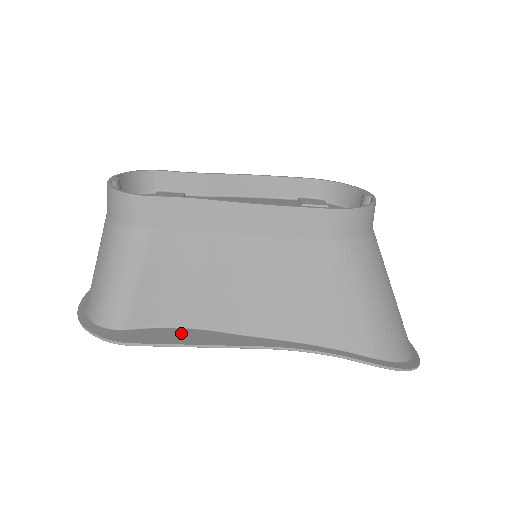
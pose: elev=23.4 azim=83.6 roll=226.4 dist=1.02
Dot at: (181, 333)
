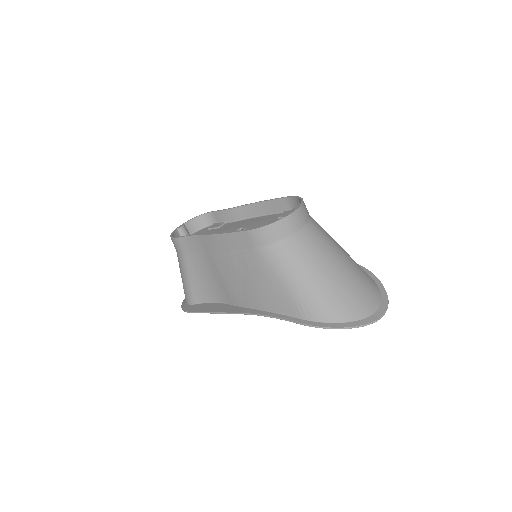
Dot at: (213, 306)
